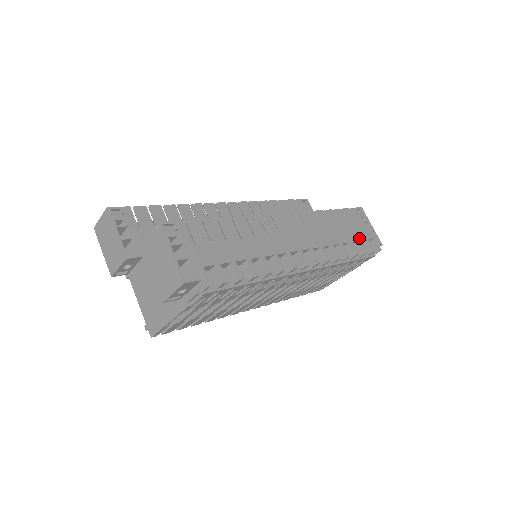
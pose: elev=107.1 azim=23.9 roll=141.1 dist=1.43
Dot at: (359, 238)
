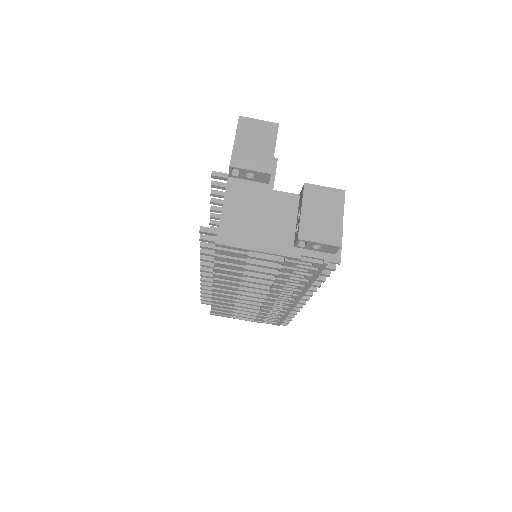
Dot at: occluded
